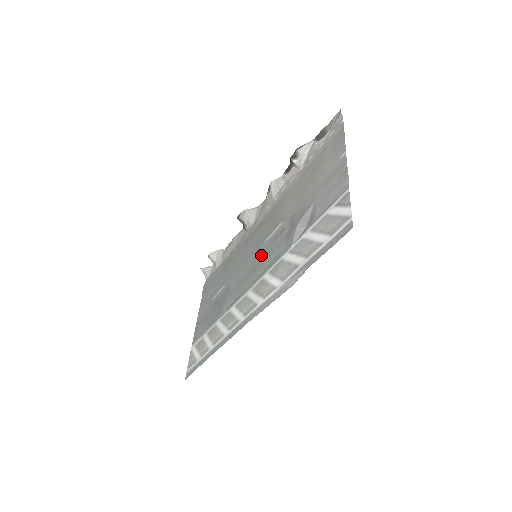
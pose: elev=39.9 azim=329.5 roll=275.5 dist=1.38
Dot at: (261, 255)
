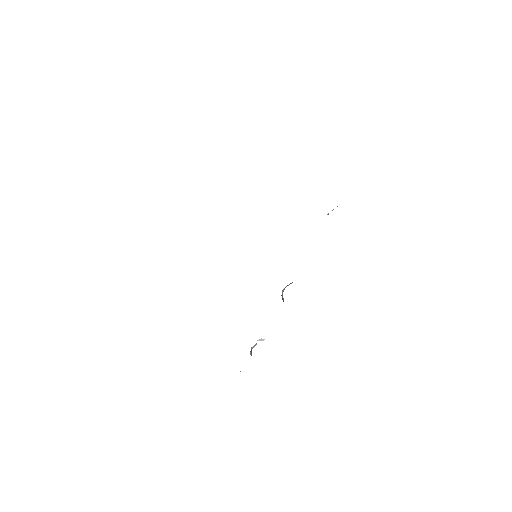
Dot at: occluded
